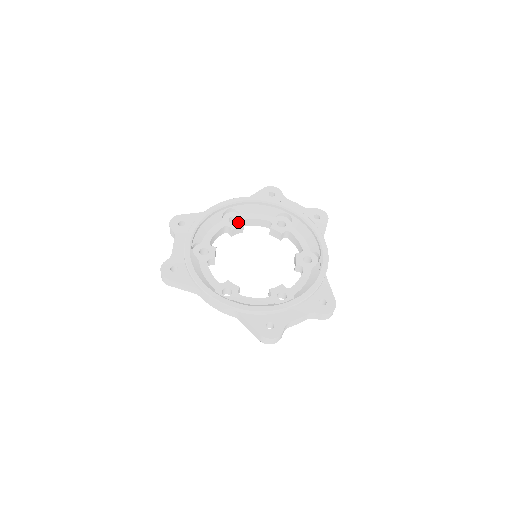
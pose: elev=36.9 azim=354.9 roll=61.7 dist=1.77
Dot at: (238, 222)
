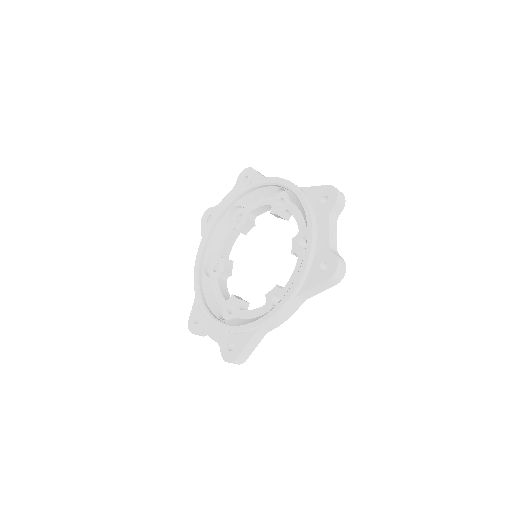
Dot at: (220, 263)
